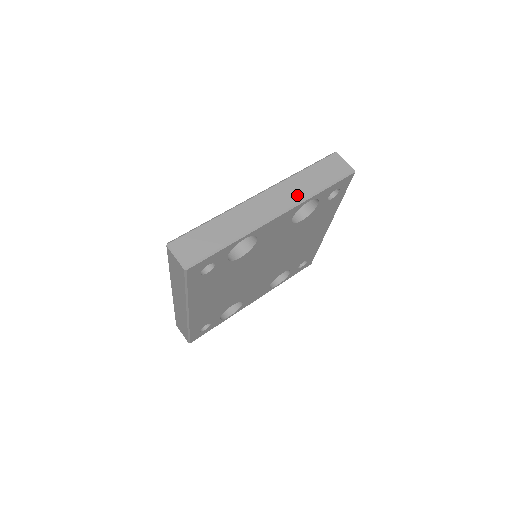
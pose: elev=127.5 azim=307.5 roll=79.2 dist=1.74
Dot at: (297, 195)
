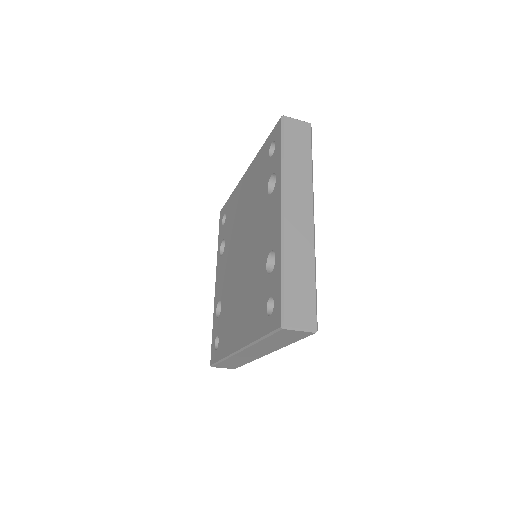
Dot at: (305, 185)
